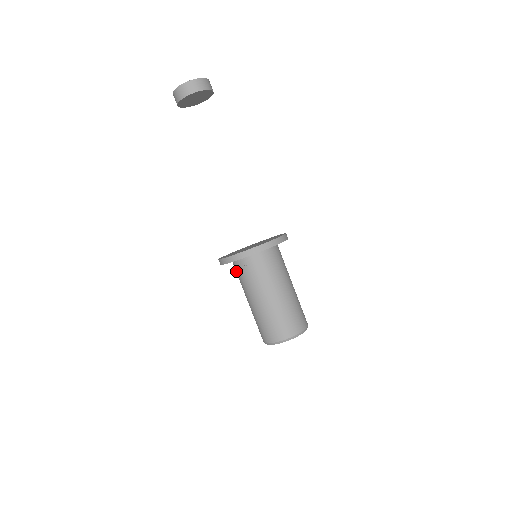
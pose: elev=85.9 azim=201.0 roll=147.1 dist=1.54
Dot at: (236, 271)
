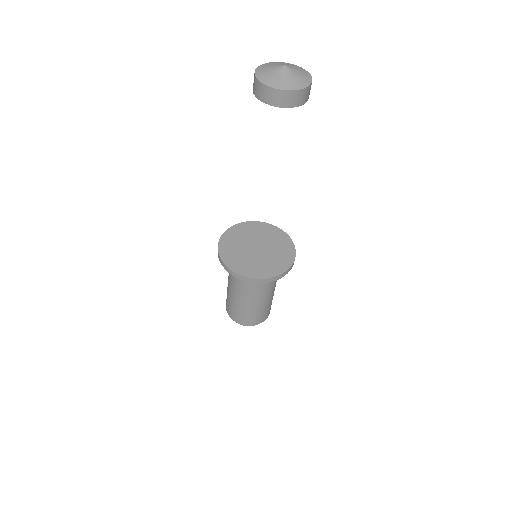
Dot at: occluded
